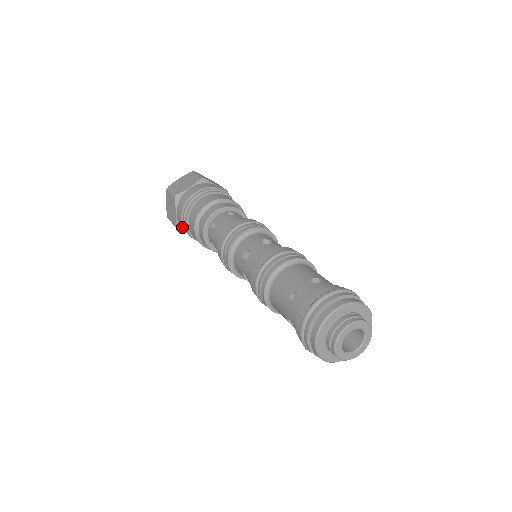
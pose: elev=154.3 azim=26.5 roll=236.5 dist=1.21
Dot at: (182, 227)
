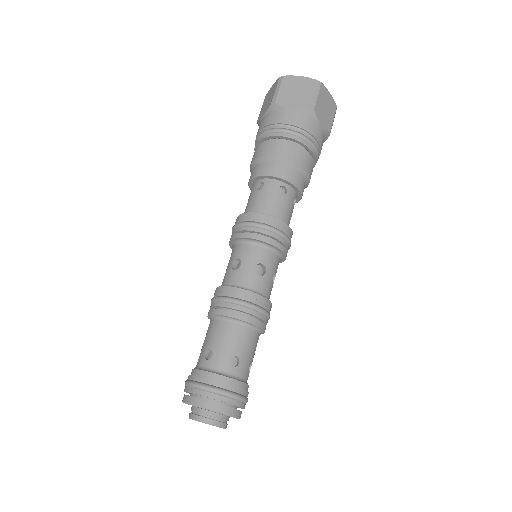
Dot at: occluded
